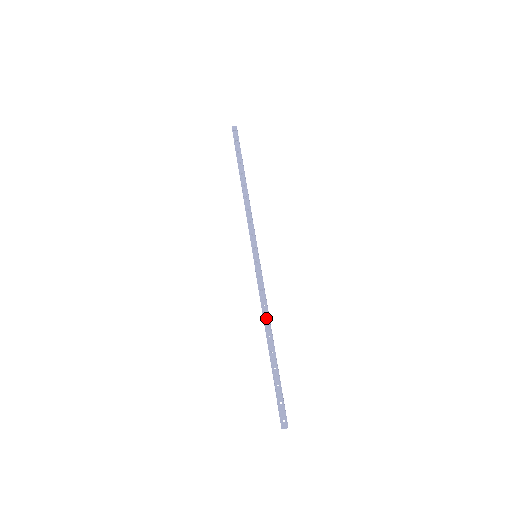
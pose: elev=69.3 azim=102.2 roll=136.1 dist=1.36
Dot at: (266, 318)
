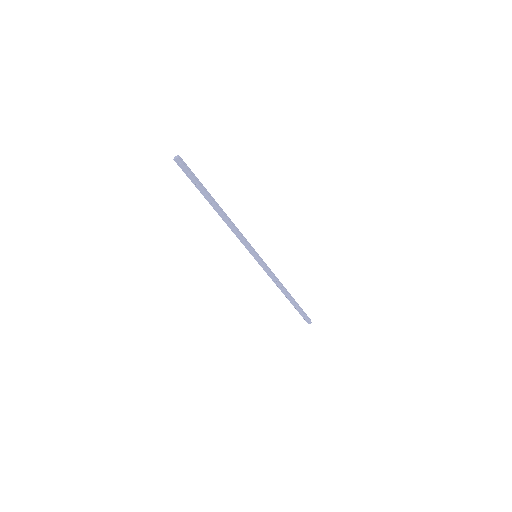
Dot at: (280, 287)
